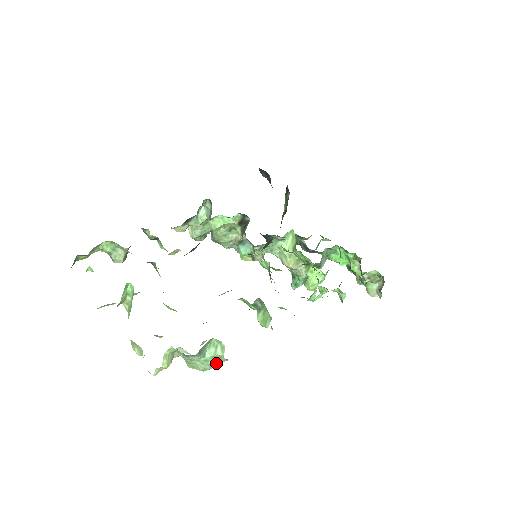
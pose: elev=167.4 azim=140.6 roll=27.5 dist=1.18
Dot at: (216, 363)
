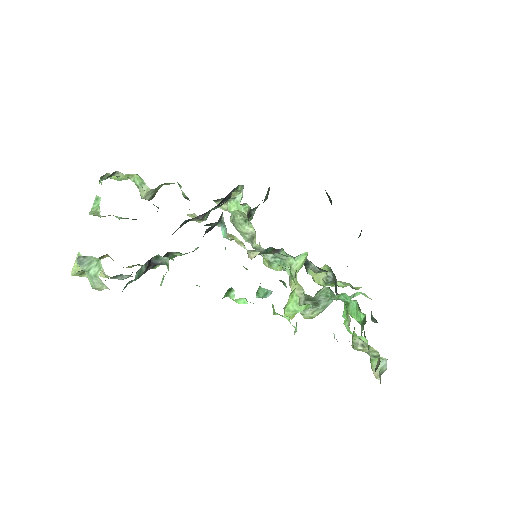
Dot at: (100, 285)
